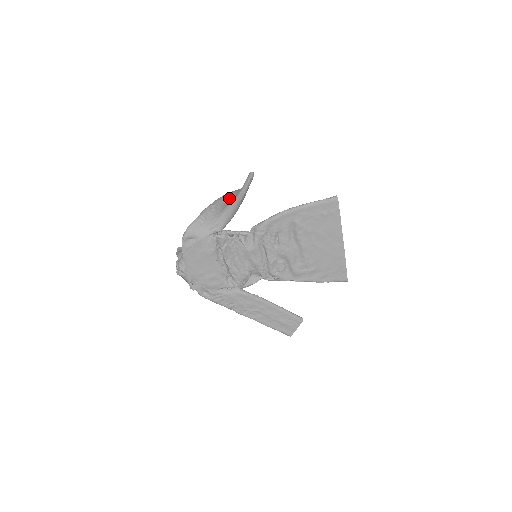
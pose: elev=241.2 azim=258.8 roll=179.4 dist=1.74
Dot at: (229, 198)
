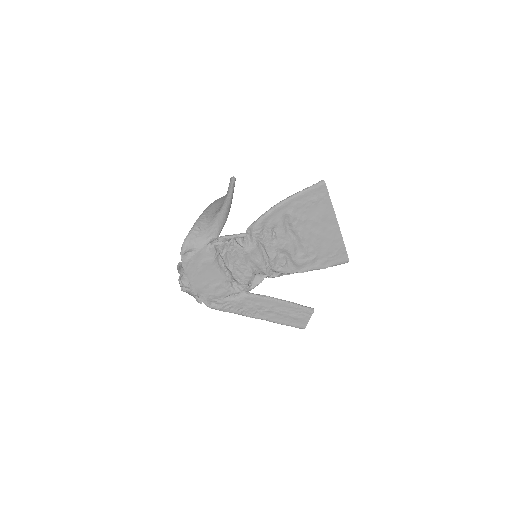
Dot at: (217, 205)
